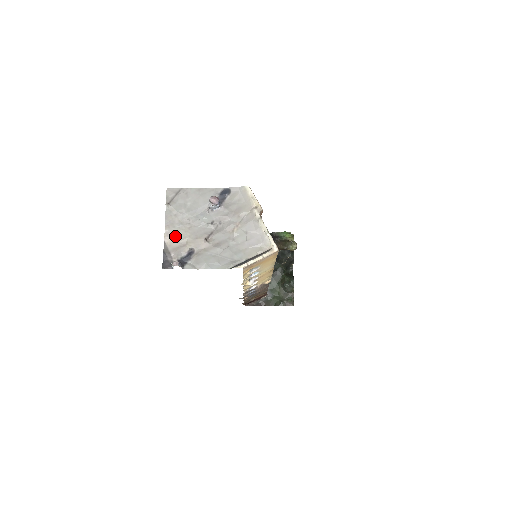
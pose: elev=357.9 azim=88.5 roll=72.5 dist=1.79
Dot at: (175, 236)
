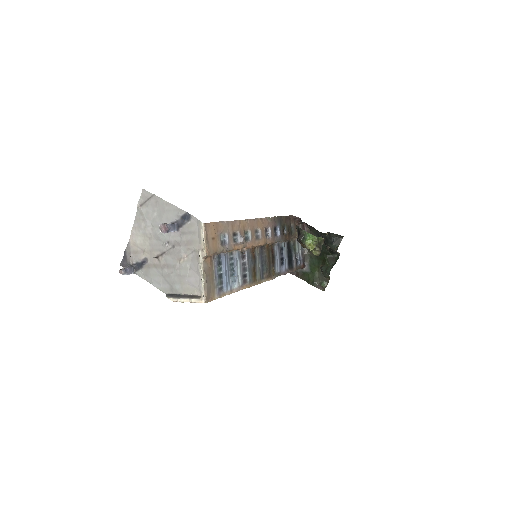
Dot at: (137, 240)
